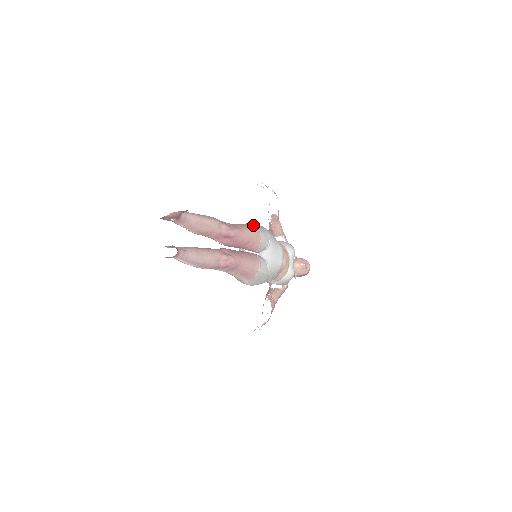
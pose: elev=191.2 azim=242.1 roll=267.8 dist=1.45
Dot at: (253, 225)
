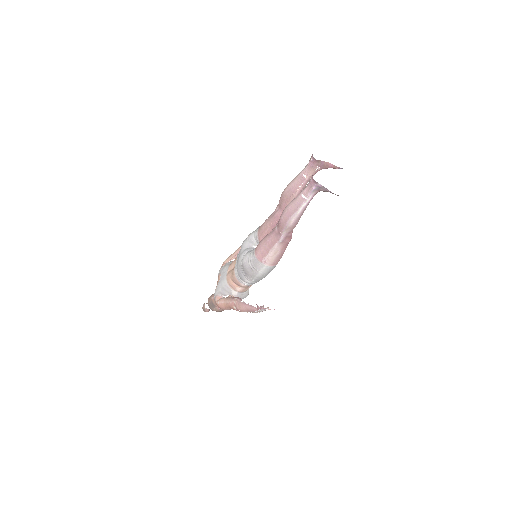
Dot at: occluded
